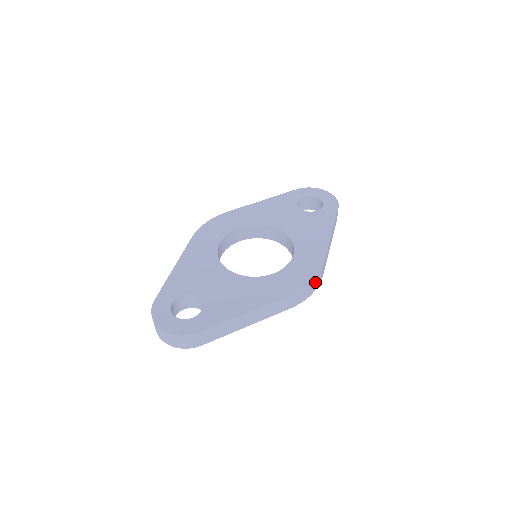
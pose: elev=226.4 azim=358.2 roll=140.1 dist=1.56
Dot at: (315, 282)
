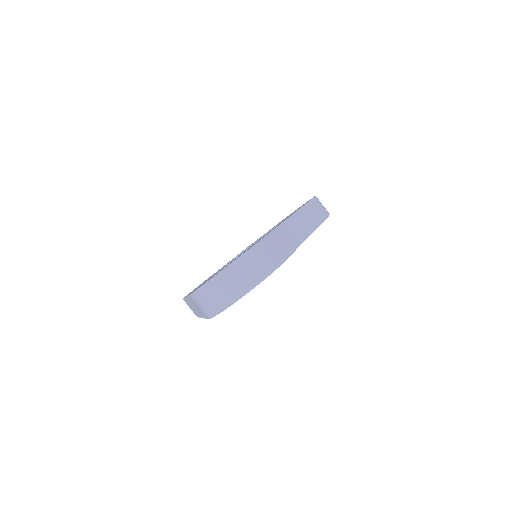
Dot at: occluded
